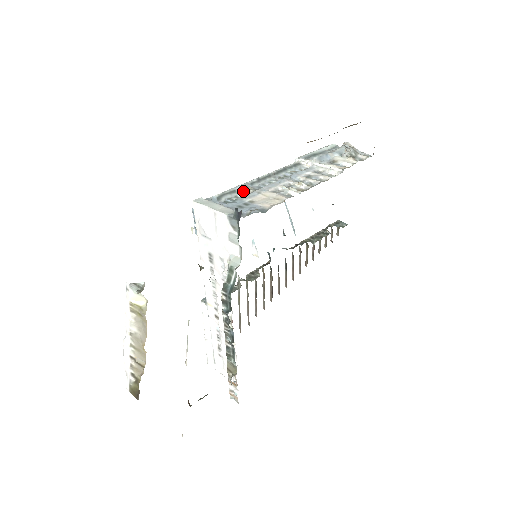
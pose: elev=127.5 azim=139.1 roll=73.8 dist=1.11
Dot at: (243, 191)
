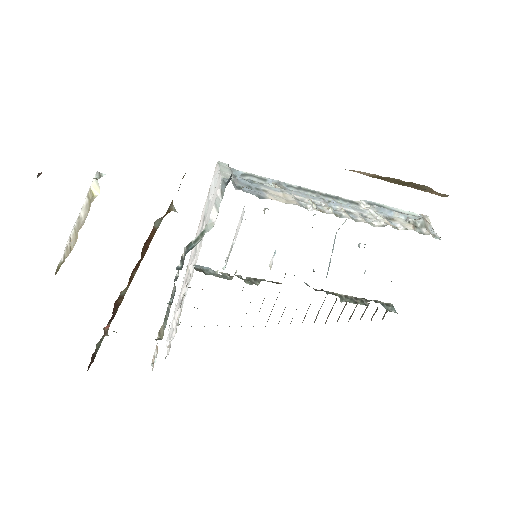
Dot at: (272, 184)
